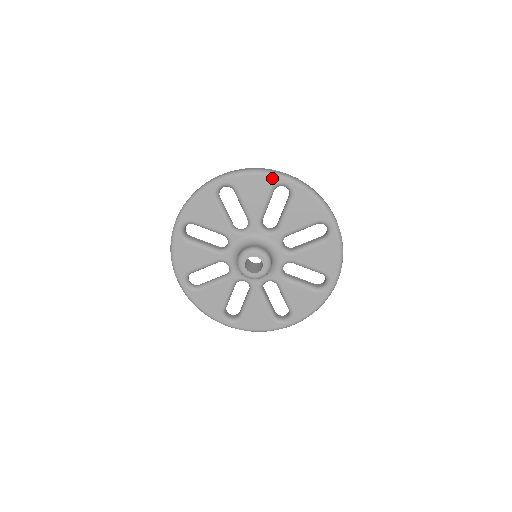
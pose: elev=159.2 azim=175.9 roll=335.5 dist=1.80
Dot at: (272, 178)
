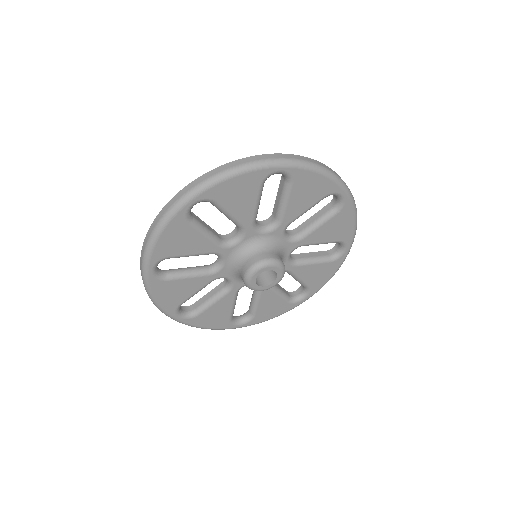
Dot at: (176, 218)
